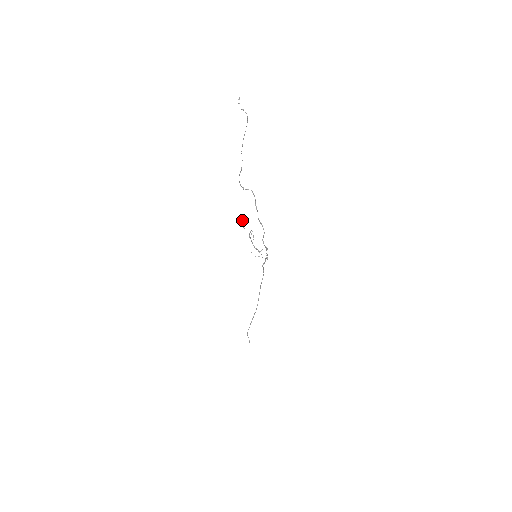
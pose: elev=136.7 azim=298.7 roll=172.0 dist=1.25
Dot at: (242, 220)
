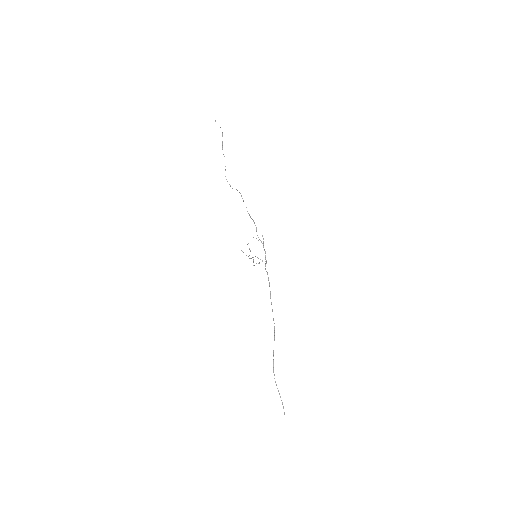
Dot at: (241, 250)
